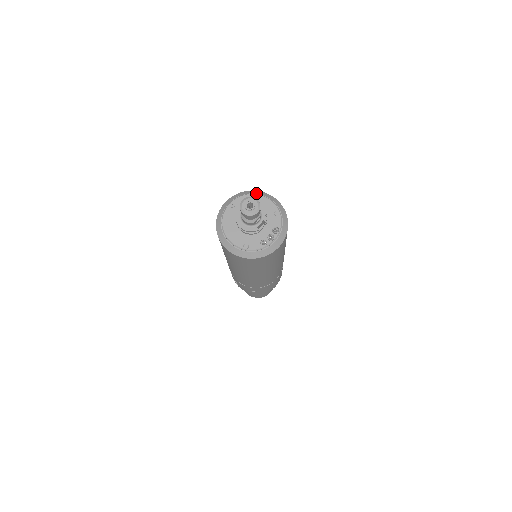
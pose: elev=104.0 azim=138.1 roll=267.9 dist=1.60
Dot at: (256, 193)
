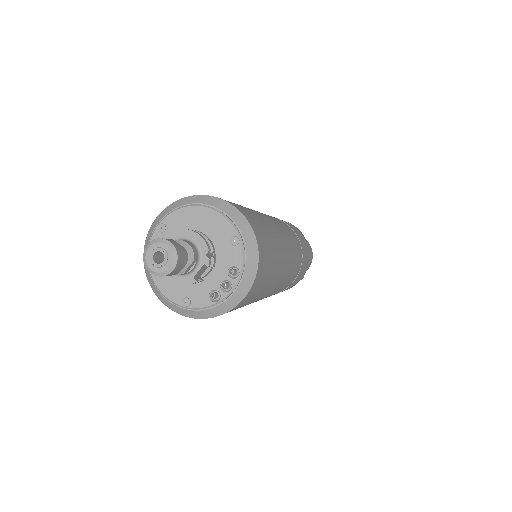
Dot at: (200, 202)
